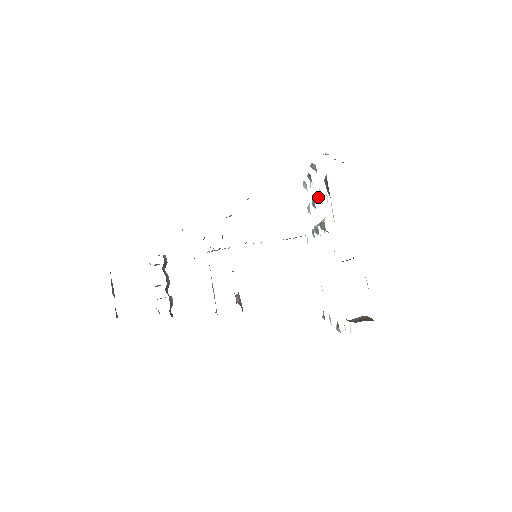
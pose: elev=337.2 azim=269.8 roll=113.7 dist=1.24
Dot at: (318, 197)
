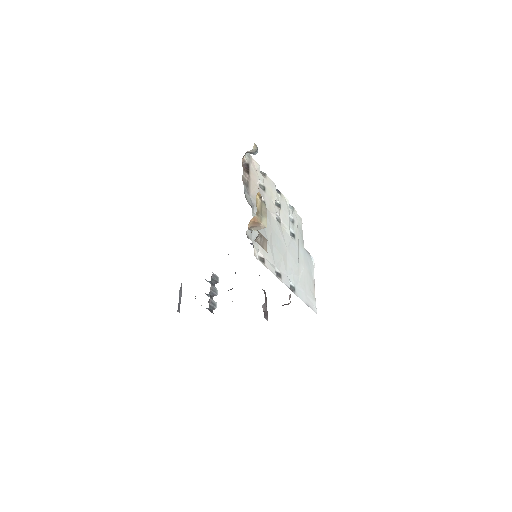
Dot at: occluded
